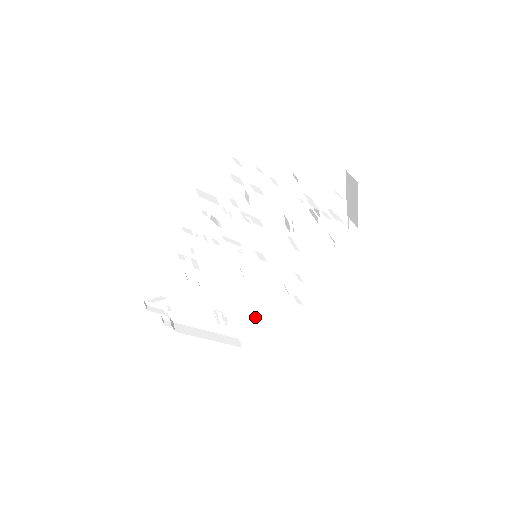
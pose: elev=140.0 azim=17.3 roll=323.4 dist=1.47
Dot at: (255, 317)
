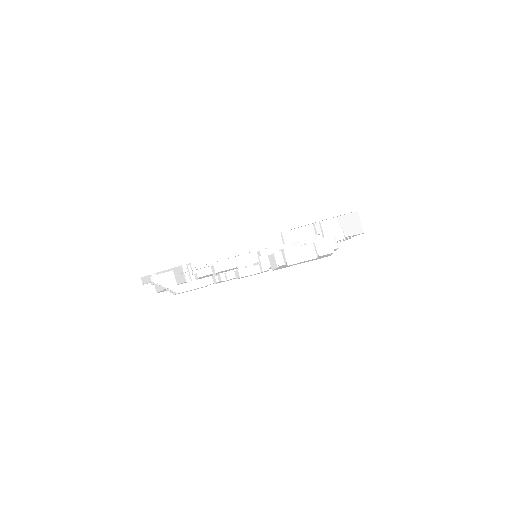
Dot at: occluded
